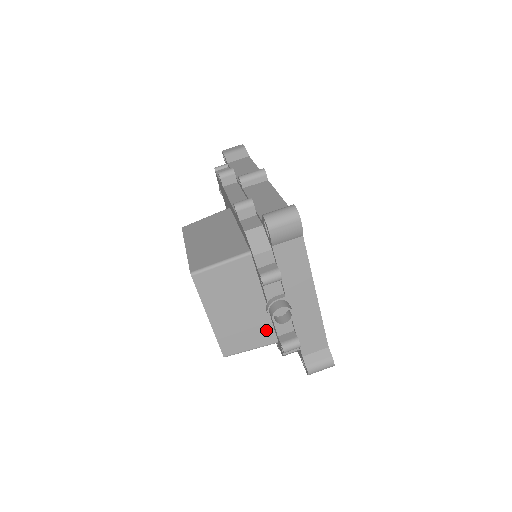
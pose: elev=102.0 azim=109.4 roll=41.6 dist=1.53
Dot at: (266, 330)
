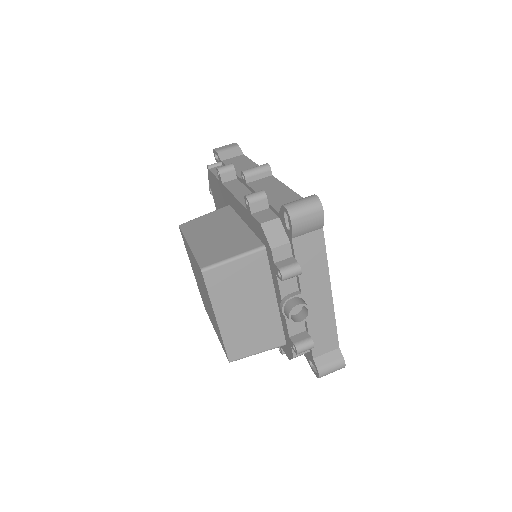
Dot at: (275, 331)
